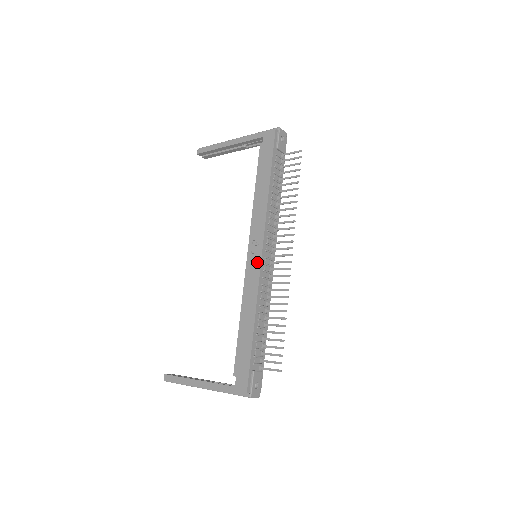
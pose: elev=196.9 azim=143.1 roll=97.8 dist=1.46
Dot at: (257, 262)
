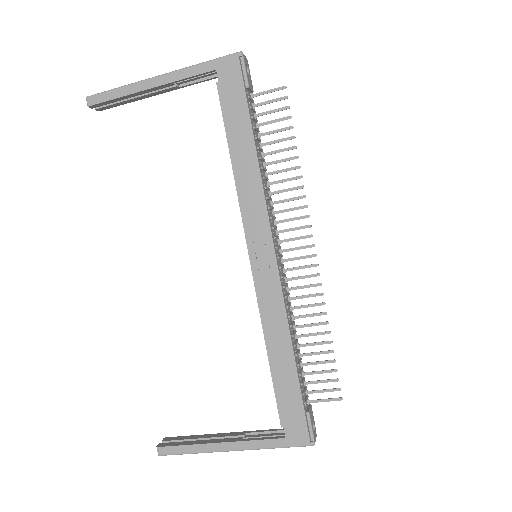
Dot at: (271, 268)
